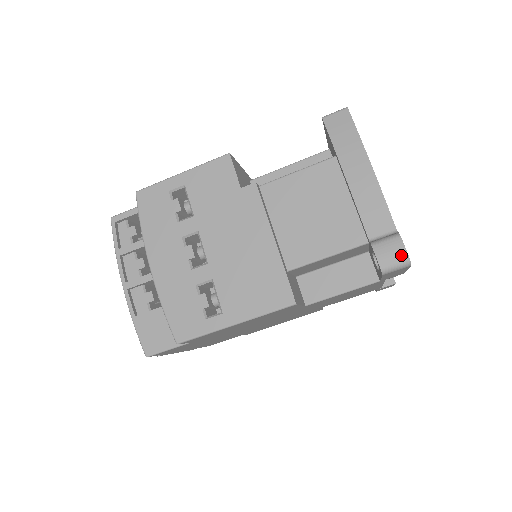
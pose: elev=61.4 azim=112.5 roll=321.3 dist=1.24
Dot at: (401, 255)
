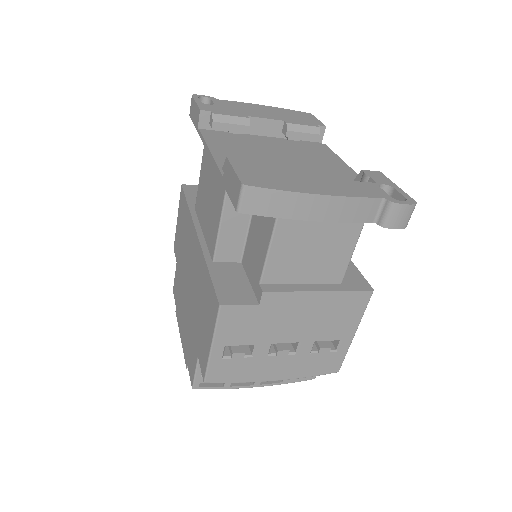
Dot at: (408, 210)
